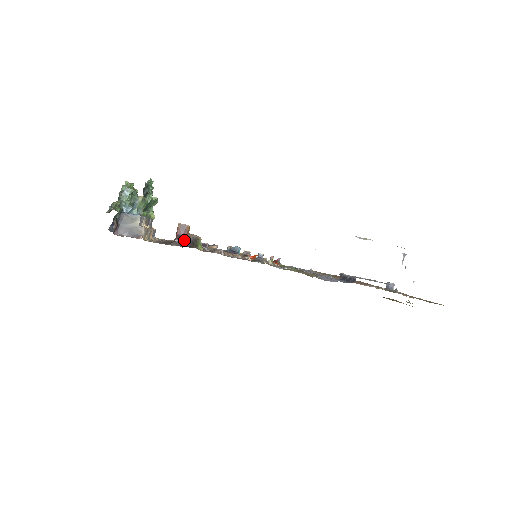
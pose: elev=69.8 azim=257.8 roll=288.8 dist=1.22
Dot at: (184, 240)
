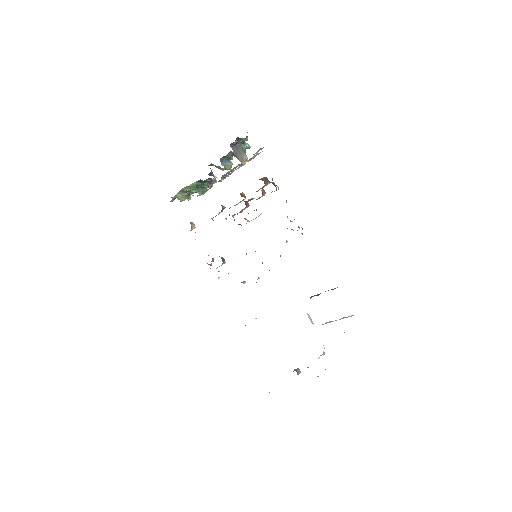
Dot at: occluded
